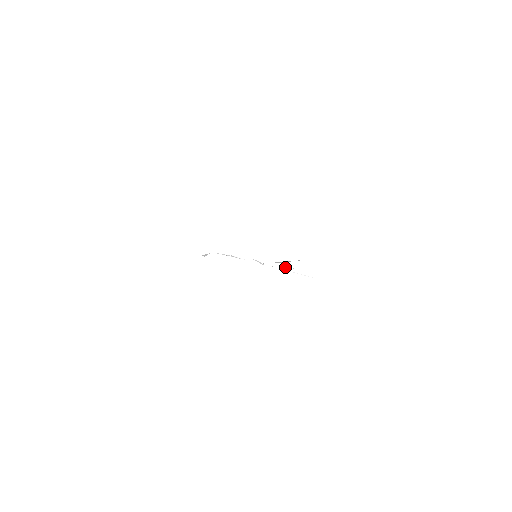
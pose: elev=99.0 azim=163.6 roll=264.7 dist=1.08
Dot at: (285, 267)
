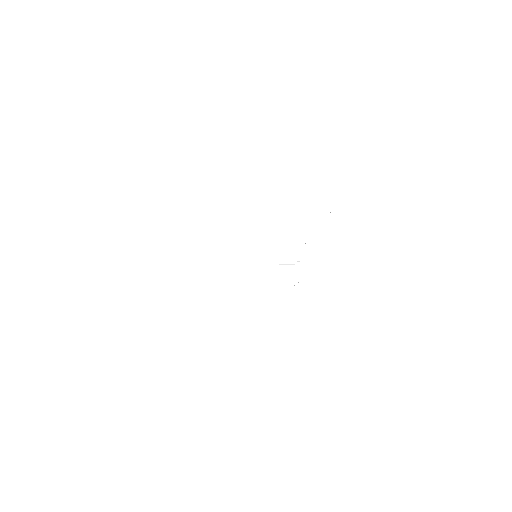
Dot at: occluded
